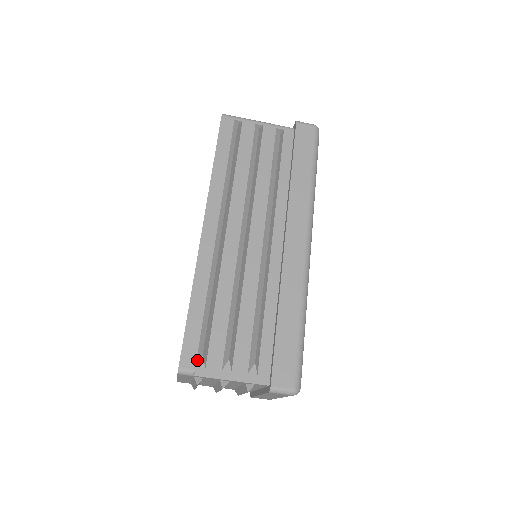
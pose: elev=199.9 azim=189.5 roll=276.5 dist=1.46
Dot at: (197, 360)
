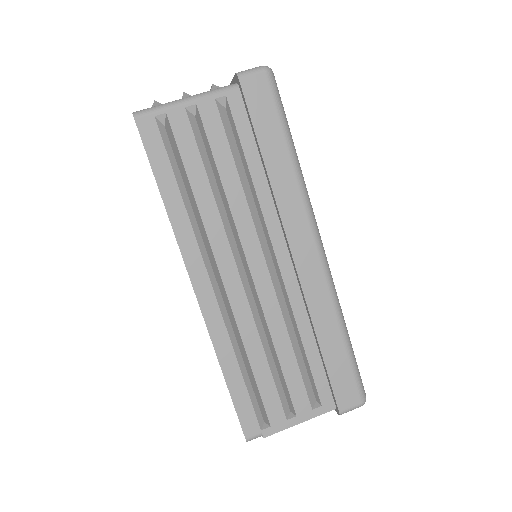
Dot at: (260, 425)
